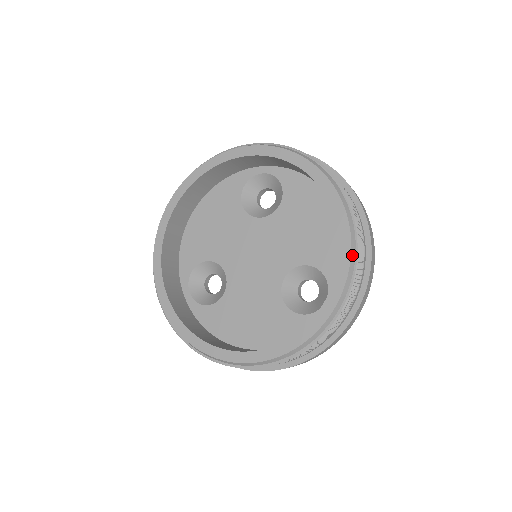
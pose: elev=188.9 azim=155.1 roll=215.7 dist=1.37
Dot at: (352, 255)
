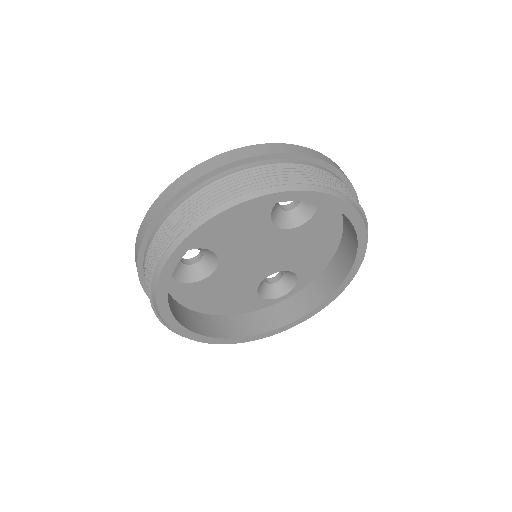
Dot at: (337, 296)
